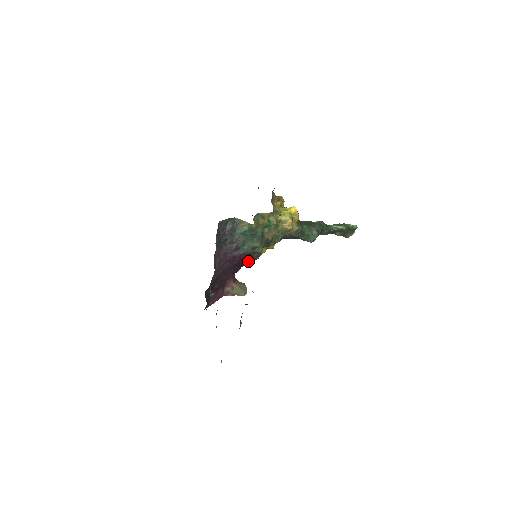
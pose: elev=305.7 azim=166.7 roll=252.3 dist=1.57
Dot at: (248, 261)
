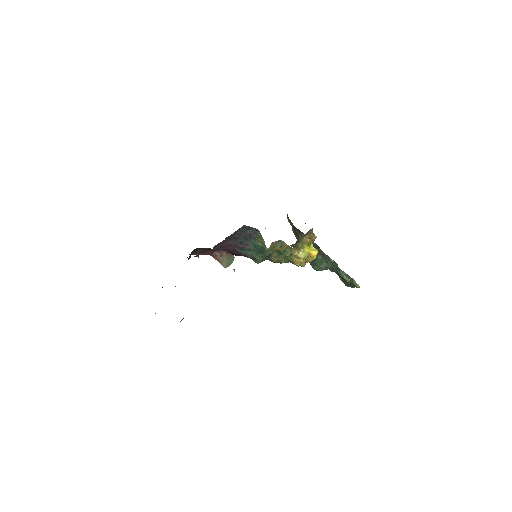
Dot at: occluded
